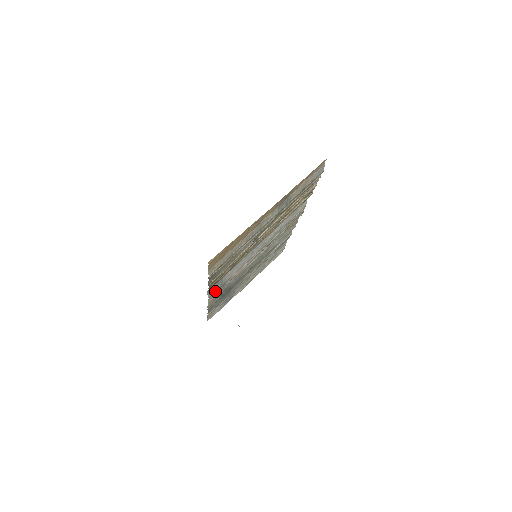
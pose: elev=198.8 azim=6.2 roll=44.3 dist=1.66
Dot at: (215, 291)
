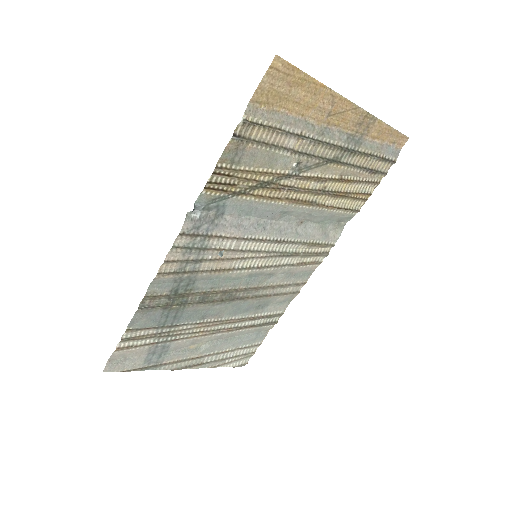
Dot at: (193, 233)
